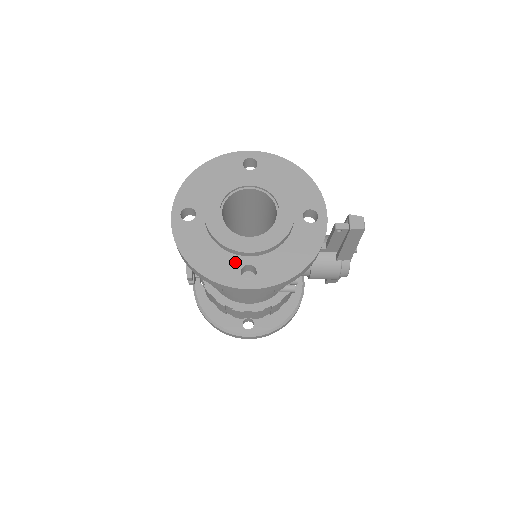
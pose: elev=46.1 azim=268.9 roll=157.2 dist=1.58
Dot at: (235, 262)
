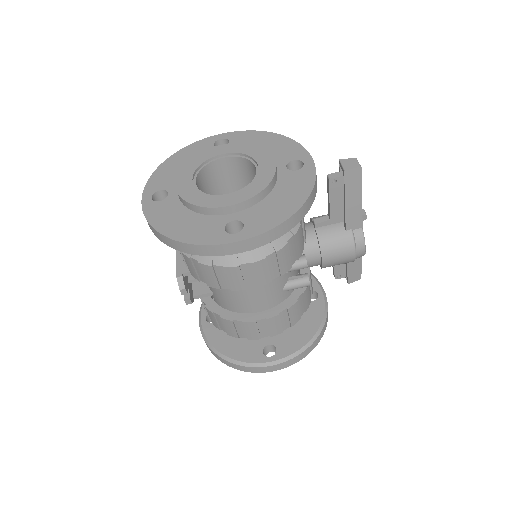
Dot at: (217, 222)
